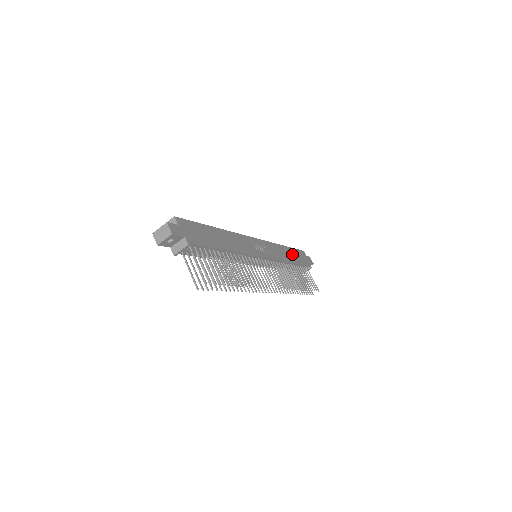
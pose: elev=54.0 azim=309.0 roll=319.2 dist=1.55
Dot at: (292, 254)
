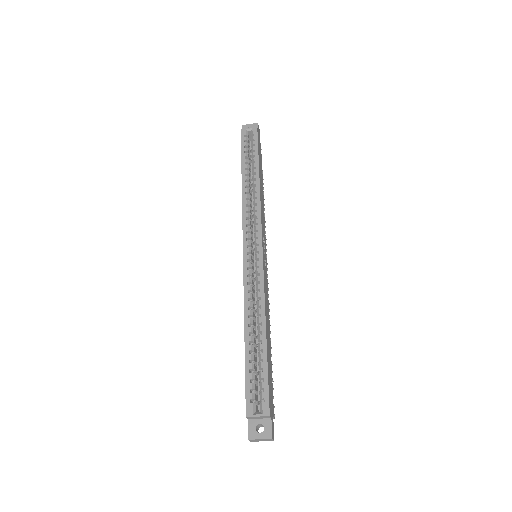
Dot at: (260, 172)
